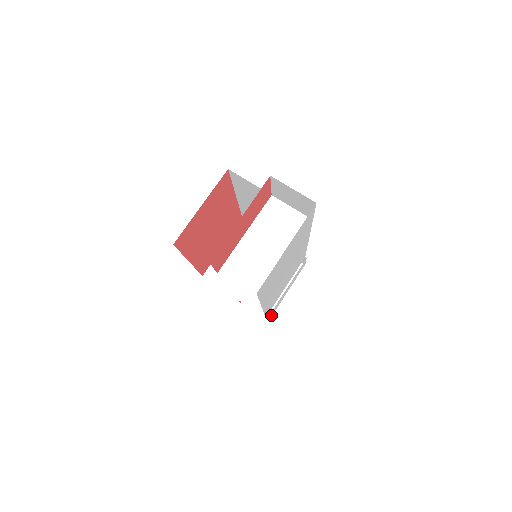
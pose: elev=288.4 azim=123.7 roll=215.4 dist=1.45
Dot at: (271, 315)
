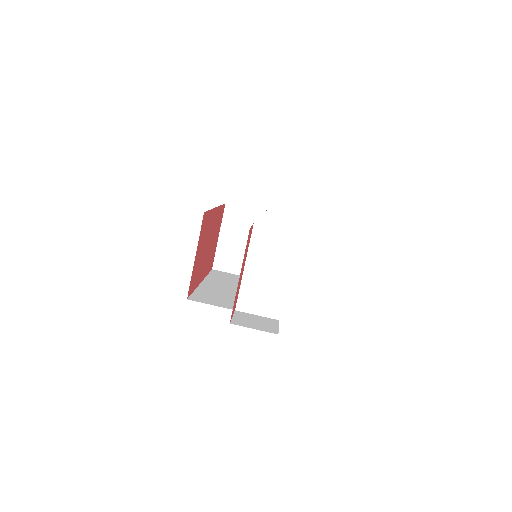
Dot at: occluded
